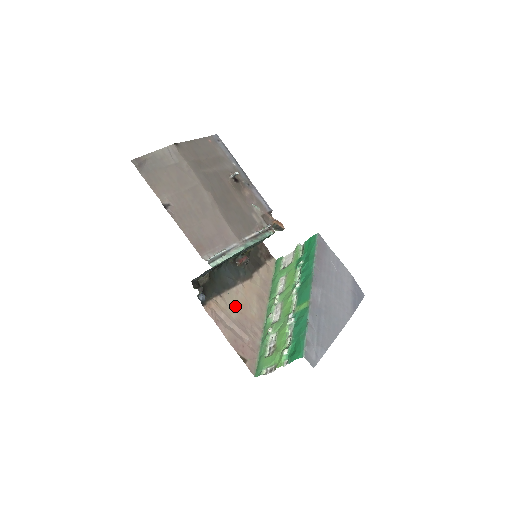
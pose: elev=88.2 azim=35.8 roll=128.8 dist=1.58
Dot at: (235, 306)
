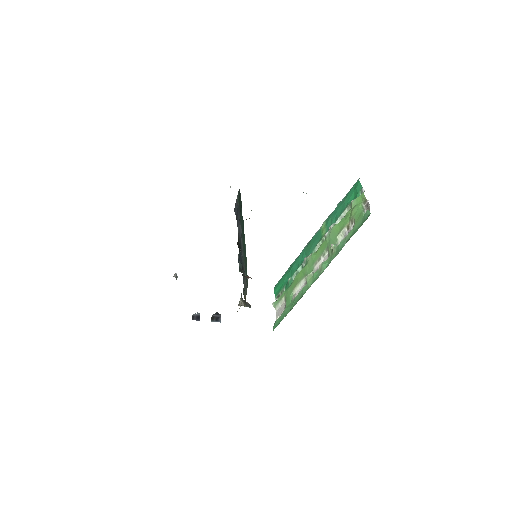
Dot at: occluded
